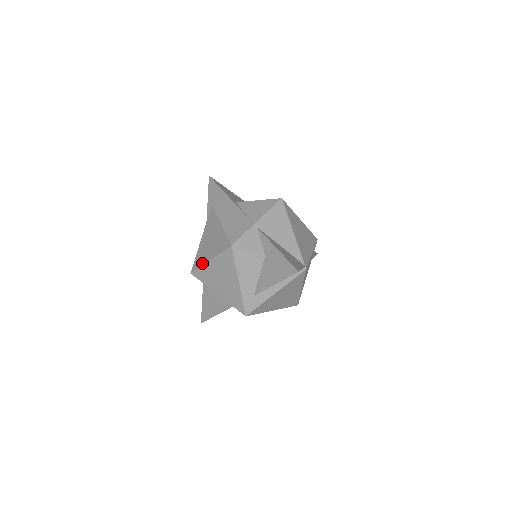
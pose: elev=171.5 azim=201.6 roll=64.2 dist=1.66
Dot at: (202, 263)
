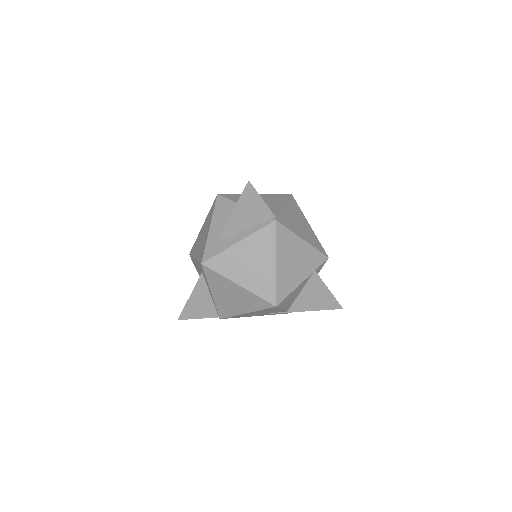
Dot at: occluded
